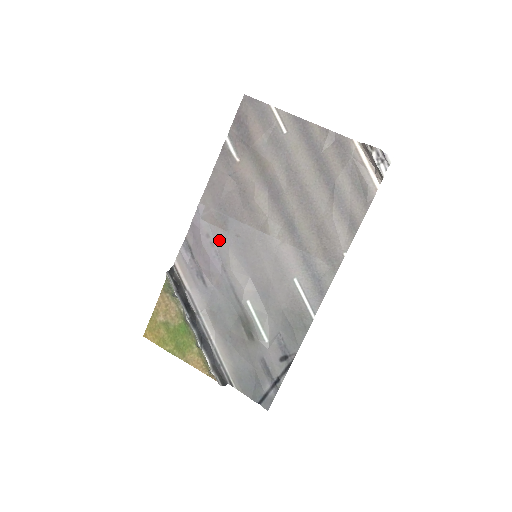
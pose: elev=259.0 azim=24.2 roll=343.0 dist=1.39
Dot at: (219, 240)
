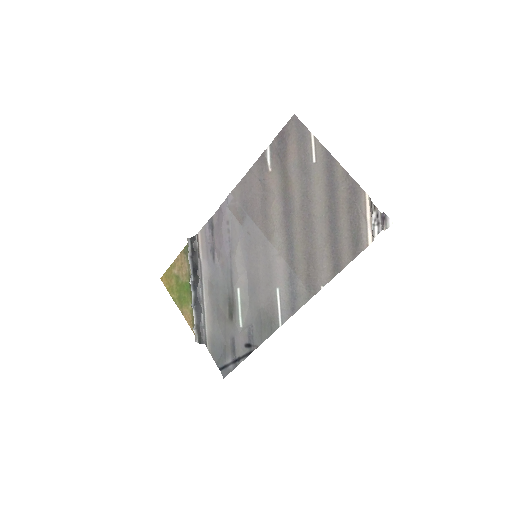
Dot at: (234, 230)
